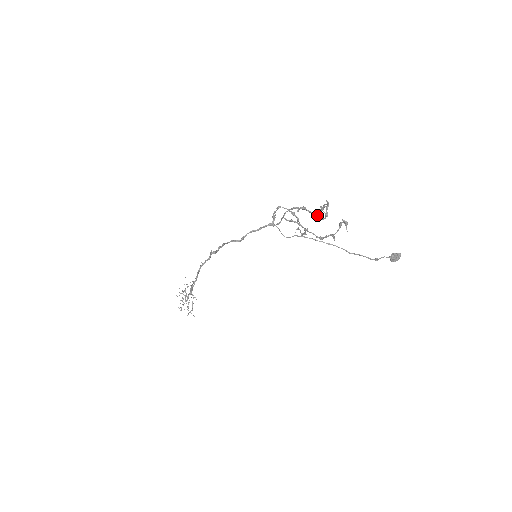
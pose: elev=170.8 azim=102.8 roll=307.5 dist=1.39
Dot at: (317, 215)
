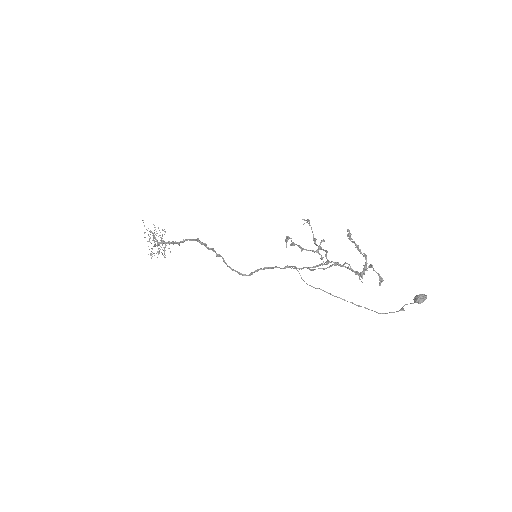
Dot at: (349, 265)
